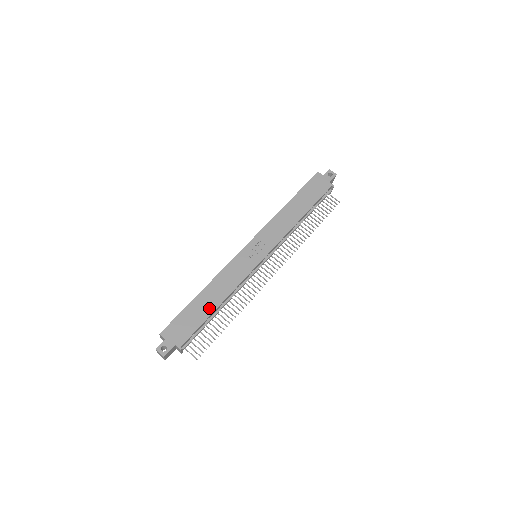
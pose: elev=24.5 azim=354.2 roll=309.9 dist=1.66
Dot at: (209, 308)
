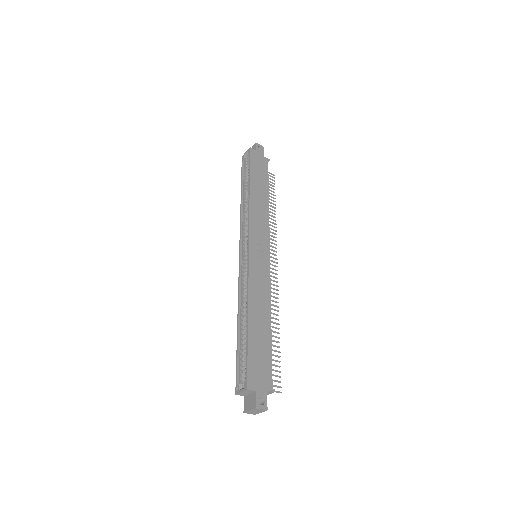
Dot at: (266, 332)
